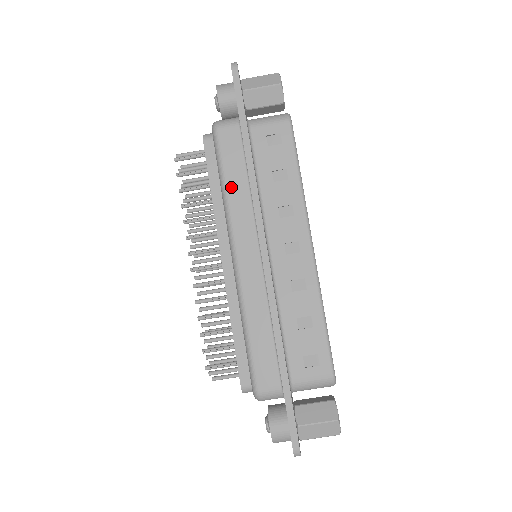
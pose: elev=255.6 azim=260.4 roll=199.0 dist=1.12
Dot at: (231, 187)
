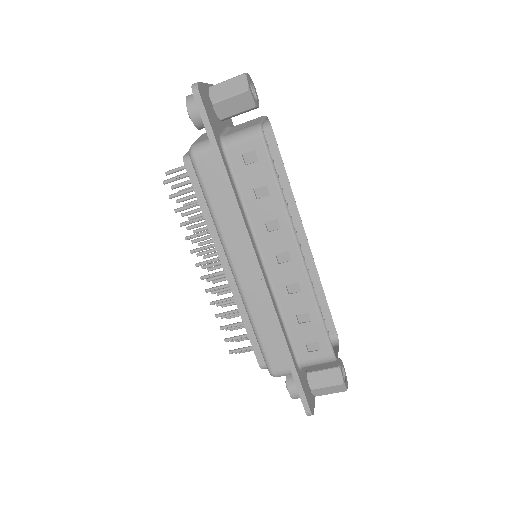
Dot at: (218, 212)
